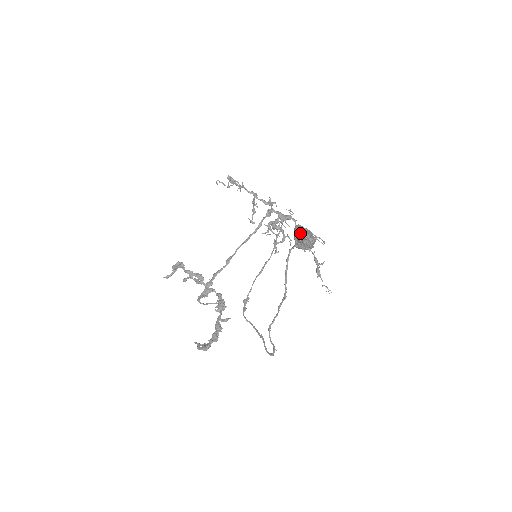
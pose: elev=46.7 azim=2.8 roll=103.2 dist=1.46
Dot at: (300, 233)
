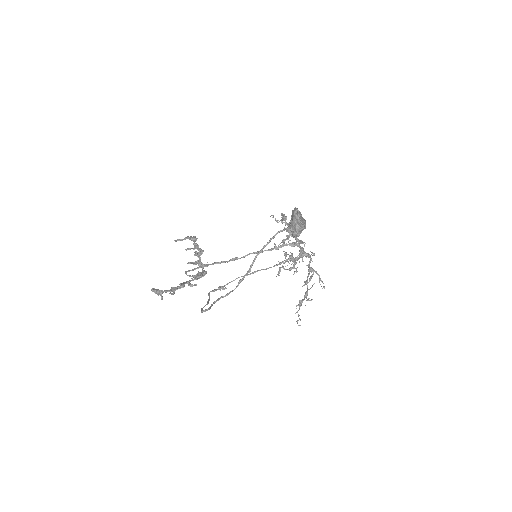
Dot at: (294, 212)
